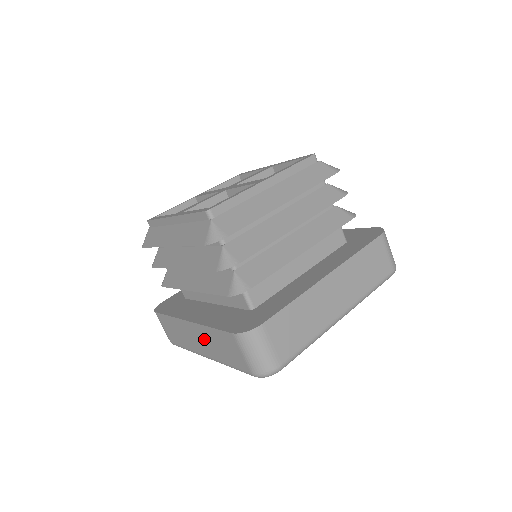
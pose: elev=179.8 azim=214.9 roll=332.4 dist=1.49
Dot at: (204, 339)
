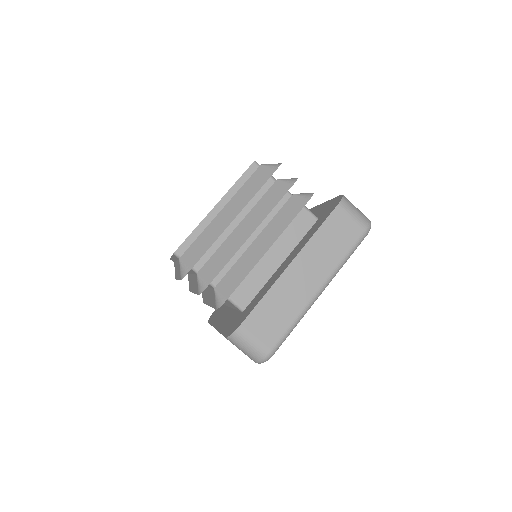
Dot at: occluded
